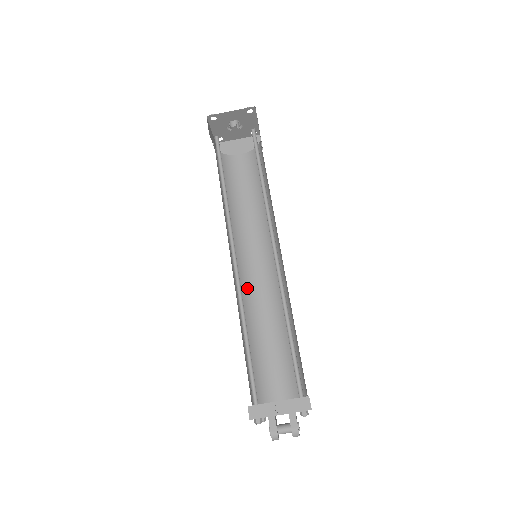
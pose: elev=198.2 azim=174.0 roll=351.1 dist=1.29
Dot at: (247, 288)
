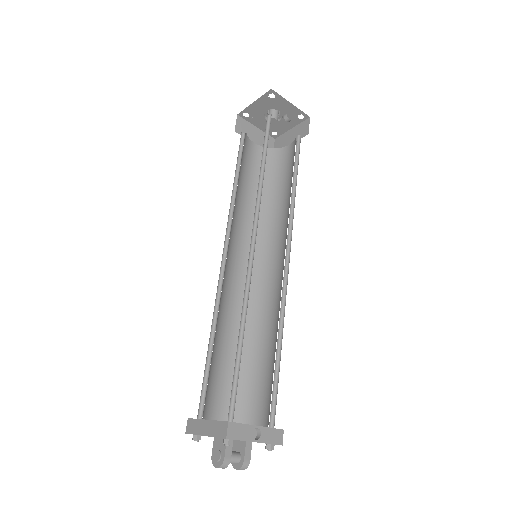
Dot at: (224, 282)
